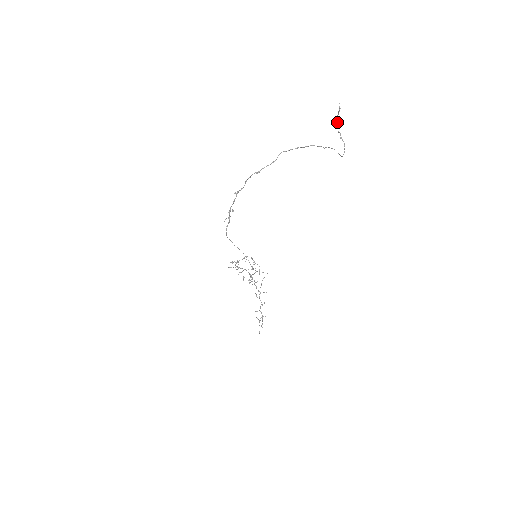
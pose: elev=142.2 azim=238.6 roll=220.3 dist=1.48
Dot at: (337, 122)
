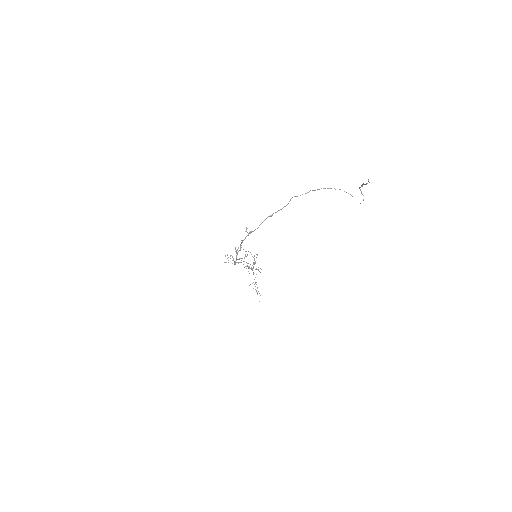
Dot at: (361, 185)
